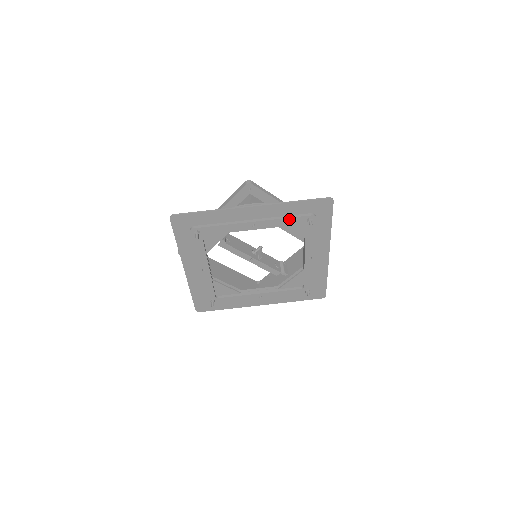
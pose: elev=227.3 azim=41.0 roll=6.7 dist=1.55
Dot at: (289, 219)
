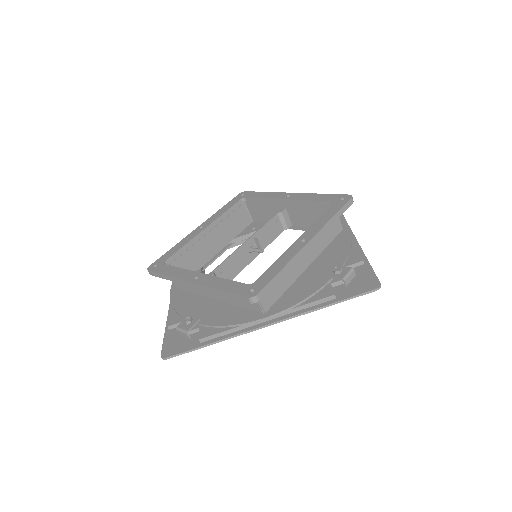
Dot at: occluded
